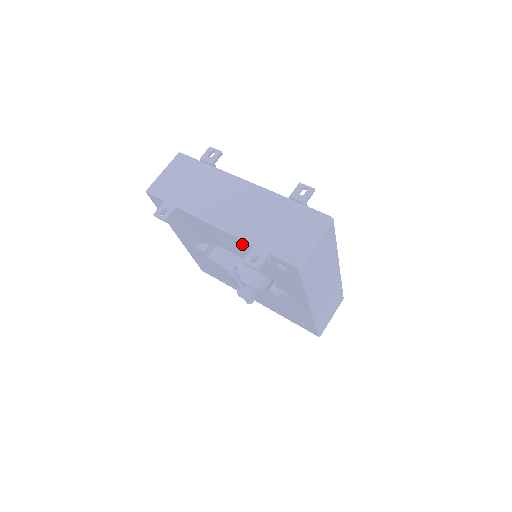
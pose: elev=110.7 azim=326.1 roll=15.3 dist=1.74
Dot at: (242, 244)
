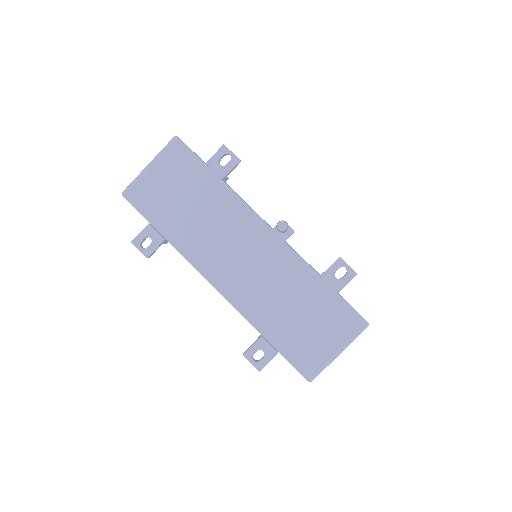
Dot at: occluded
